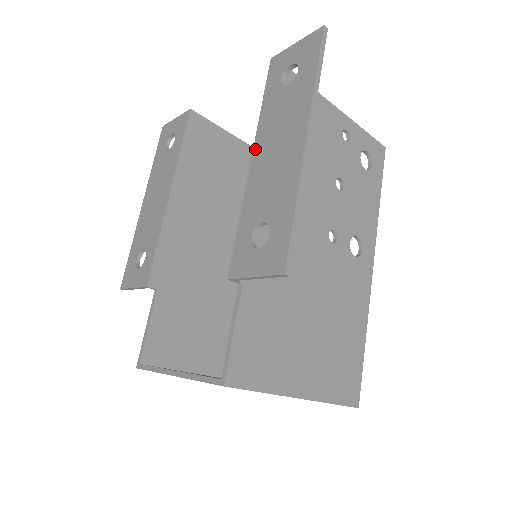
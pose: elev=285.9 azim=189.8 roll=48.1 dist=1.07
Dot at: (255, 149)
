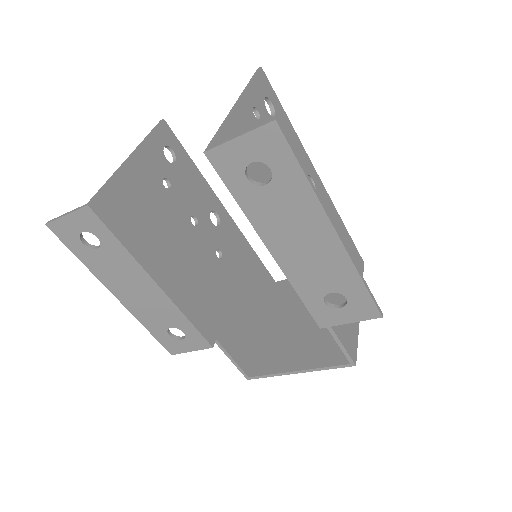
Dot at: (267, 243)
